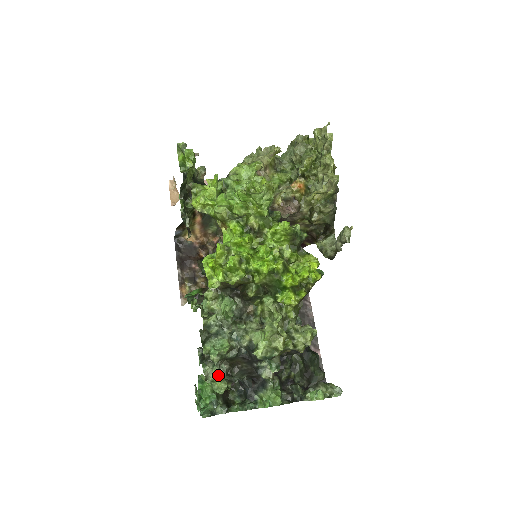
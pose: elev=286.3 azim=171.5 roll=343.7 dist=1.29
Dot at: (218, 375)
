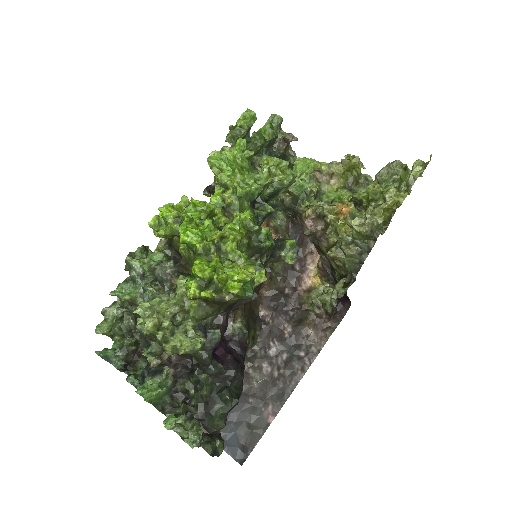
Dot at: (113, 319)
